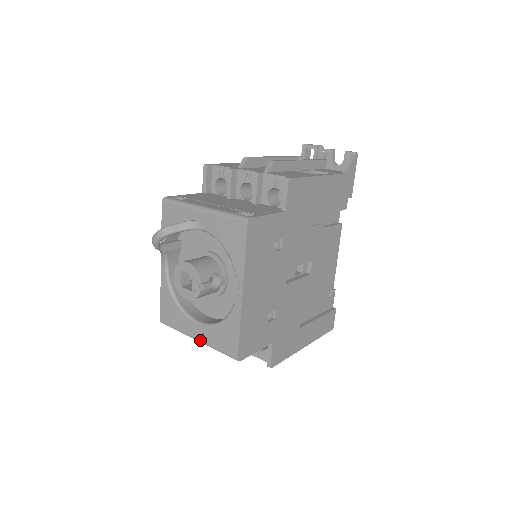
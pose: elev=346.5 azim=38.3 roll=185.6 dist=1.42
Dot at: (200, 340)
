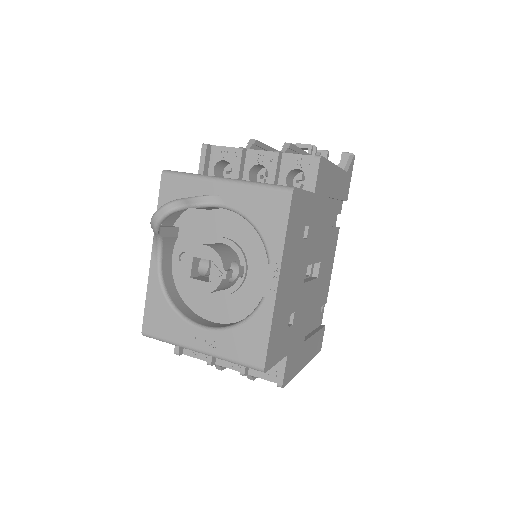
Dot at: (206, 351)
